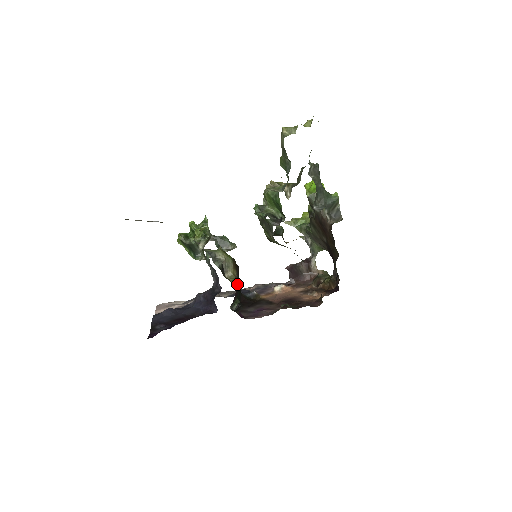
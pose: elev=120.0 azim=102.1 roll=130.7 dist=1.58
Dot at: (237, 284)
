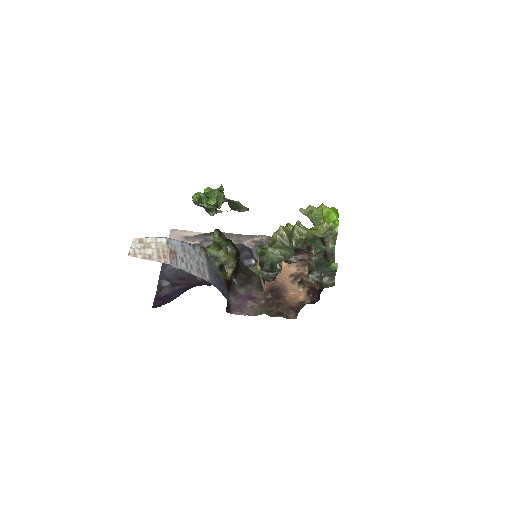
Dot at: (235, 268)
